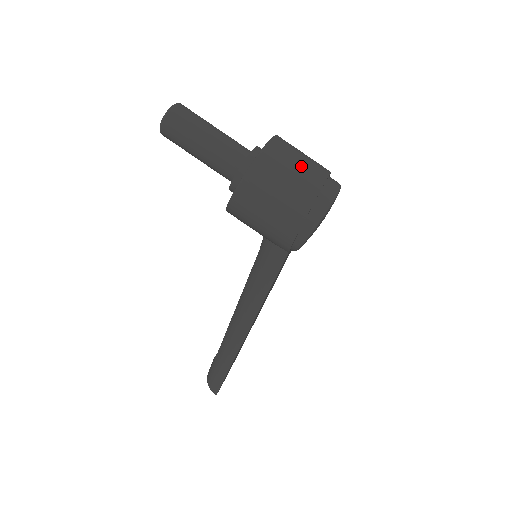
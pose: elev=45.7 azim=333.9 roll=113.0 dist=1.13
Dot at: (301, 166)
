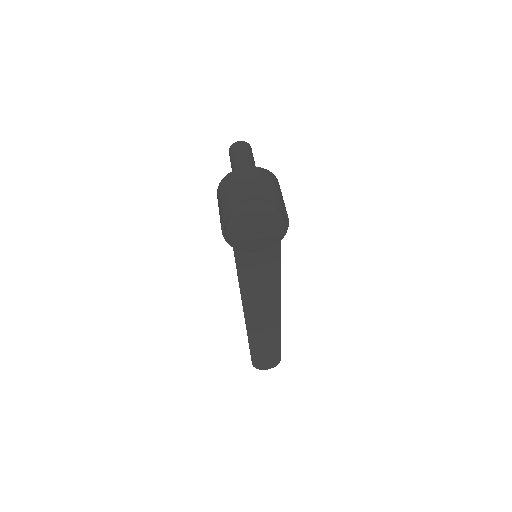
Dot at: (241, 186)
